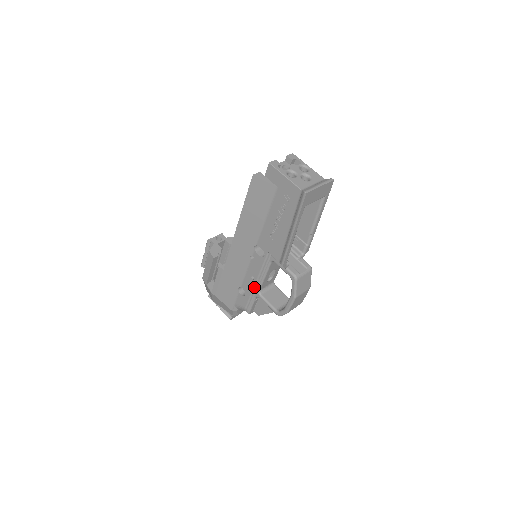
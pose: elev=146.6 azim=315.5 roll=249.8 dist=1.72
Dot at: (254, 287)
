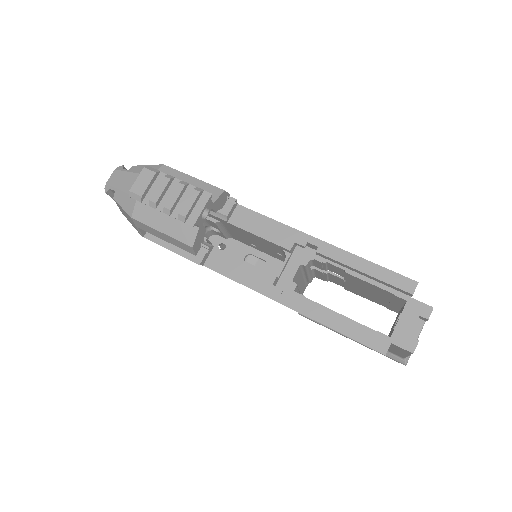
Dot at: occluded
